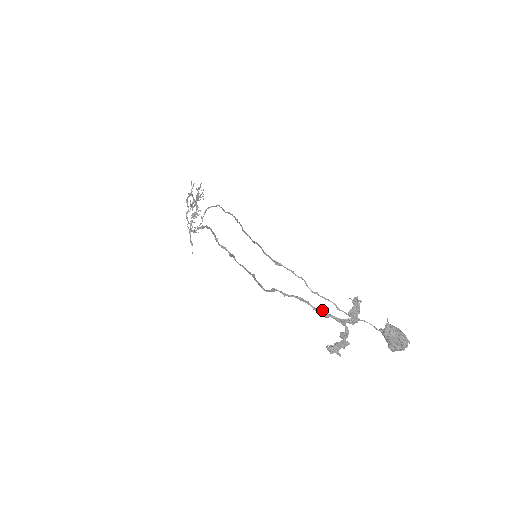
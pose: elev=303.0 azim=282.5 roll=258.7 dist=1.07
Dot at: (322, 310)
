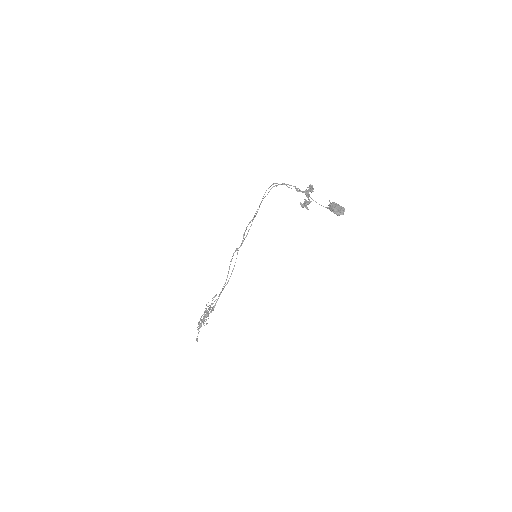
Dot at: (295, 186)
